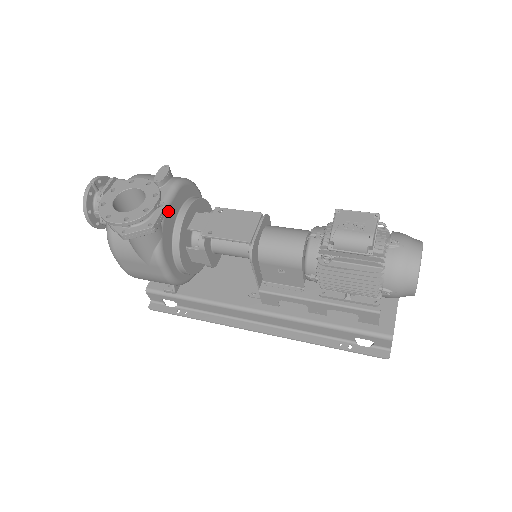
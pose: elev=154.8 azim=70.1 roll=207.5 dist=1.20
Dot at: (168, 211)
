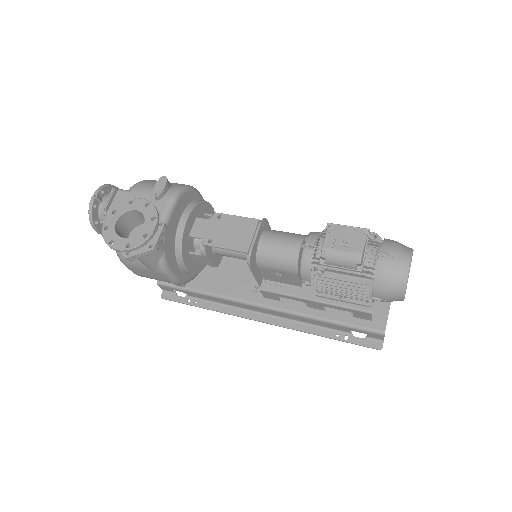
Dot at: (168, 225)
